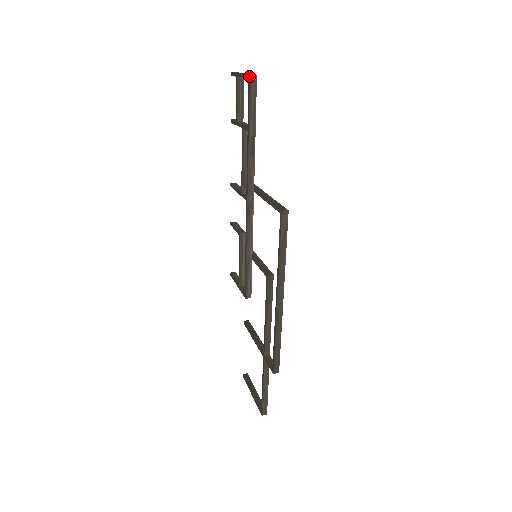
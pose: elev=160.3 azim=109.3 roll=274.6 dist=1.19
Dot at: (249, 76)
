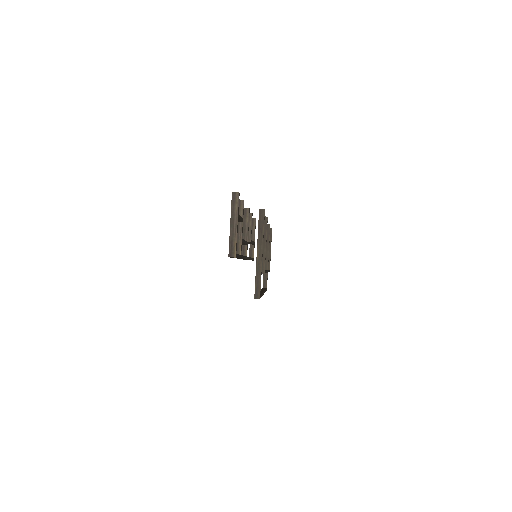
Dot at: (228, 256)
